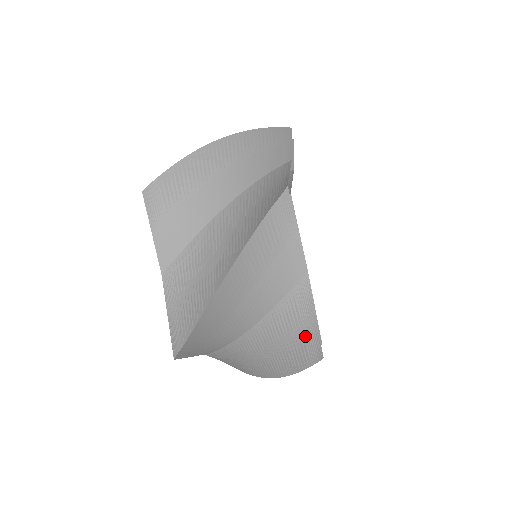
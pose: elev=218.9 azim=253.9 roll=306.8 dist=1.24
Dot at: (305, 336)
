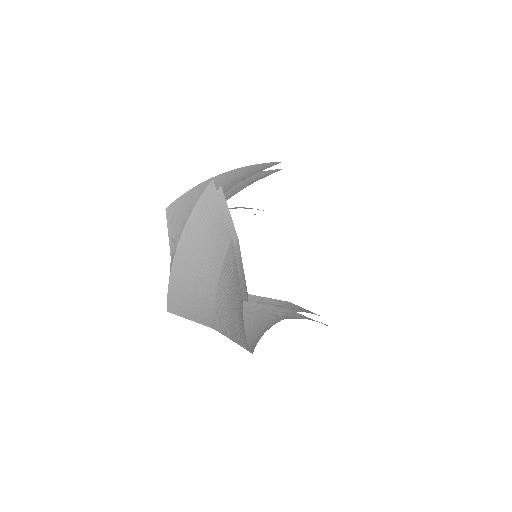
Dot at: (237, 288)
